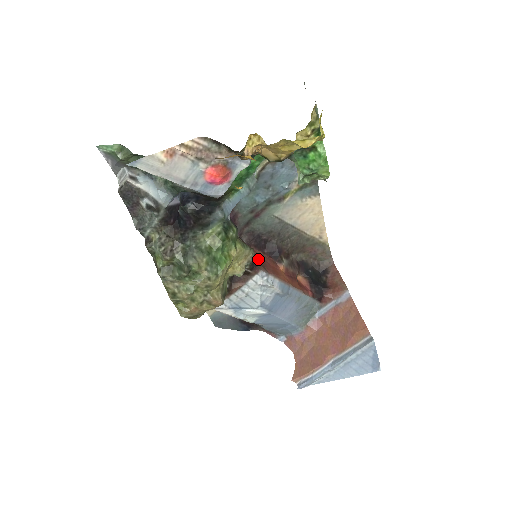
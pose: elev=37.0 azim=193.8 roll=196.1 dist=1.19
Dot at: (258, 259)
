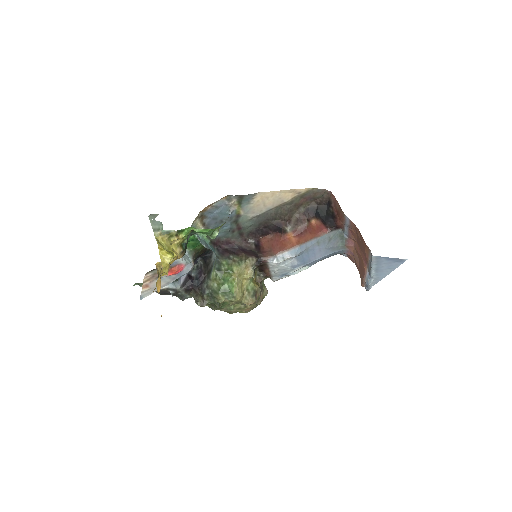
Dot at: (266, 246)
